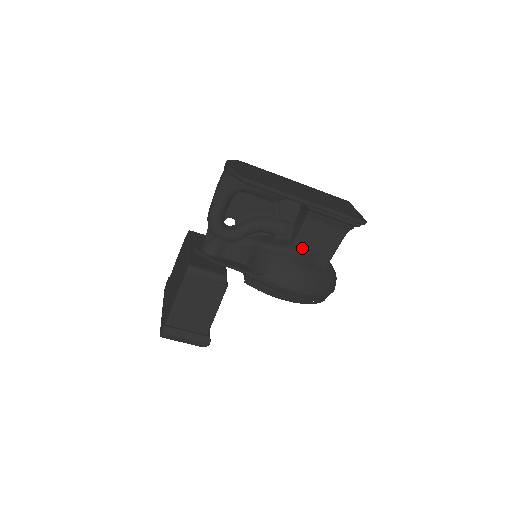
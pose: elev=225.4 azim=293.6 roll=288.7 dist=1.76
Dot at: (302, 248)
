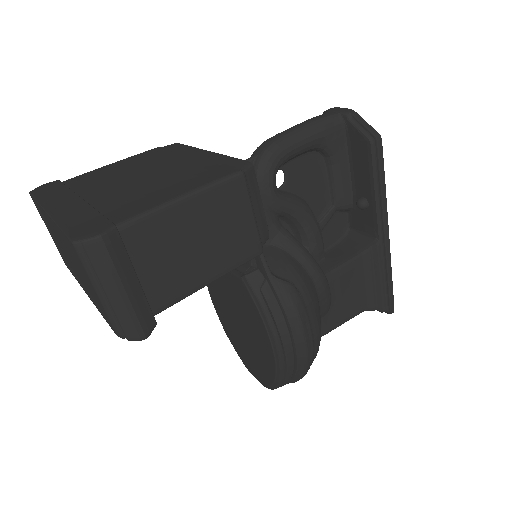
Dot at: occluded
